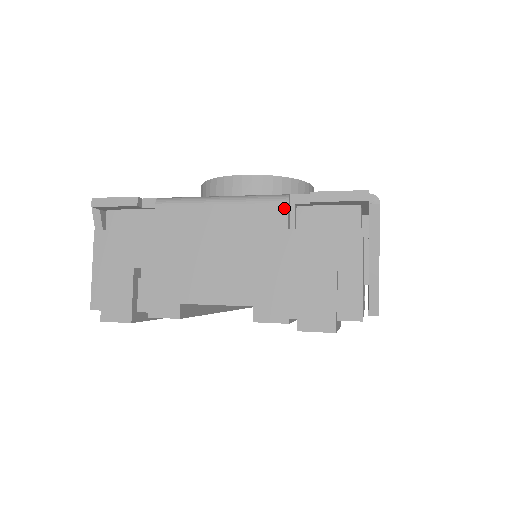
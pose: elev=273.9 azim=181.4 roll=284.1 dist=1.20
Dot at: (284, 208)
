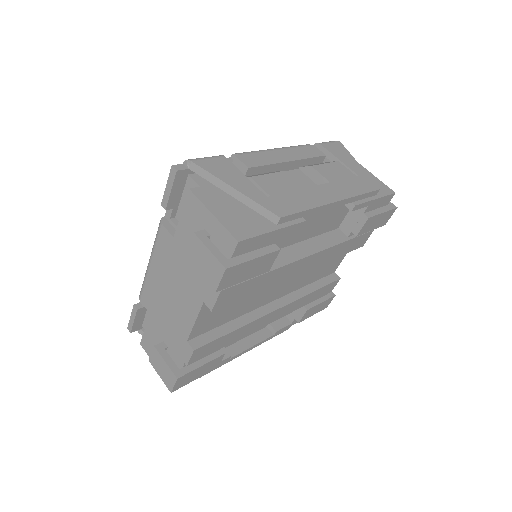
Dot at: (163, 229)
